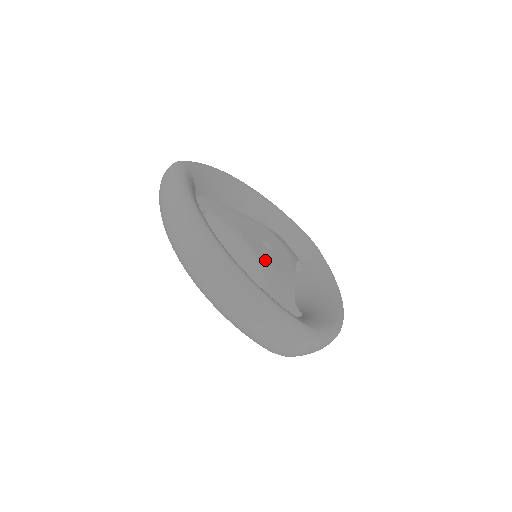
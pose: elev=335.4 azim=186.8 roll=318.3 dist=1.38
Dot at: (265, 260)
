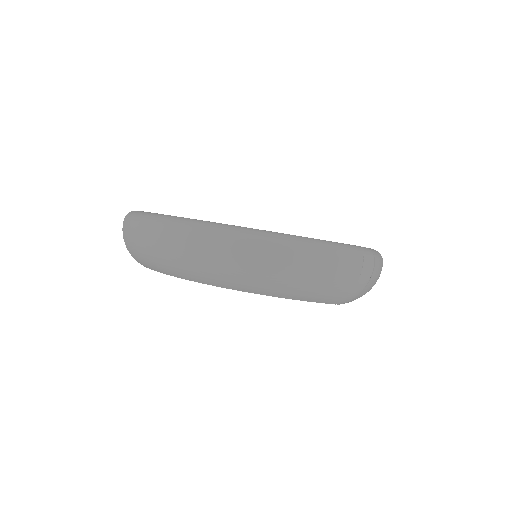
Dot at: occluded
